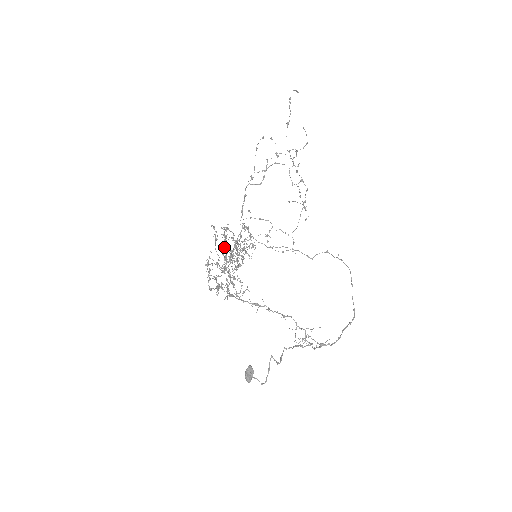
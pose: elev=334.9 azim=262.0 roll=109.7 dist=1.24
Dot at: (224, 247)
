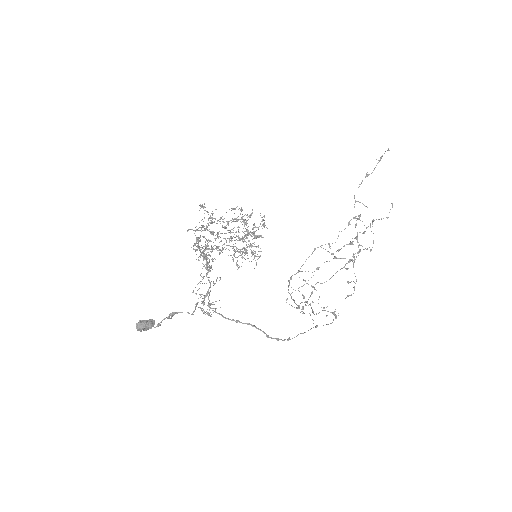
Dot at: occluded
